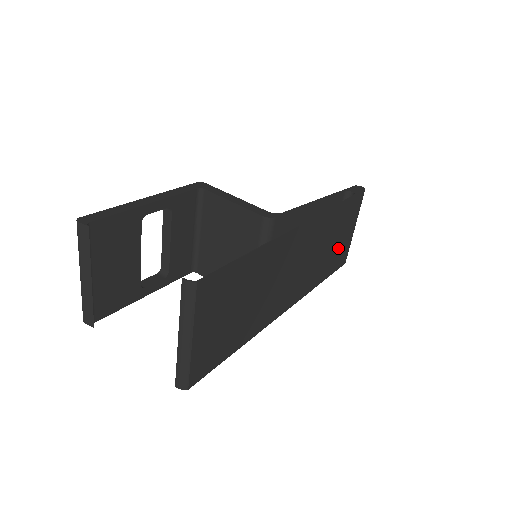
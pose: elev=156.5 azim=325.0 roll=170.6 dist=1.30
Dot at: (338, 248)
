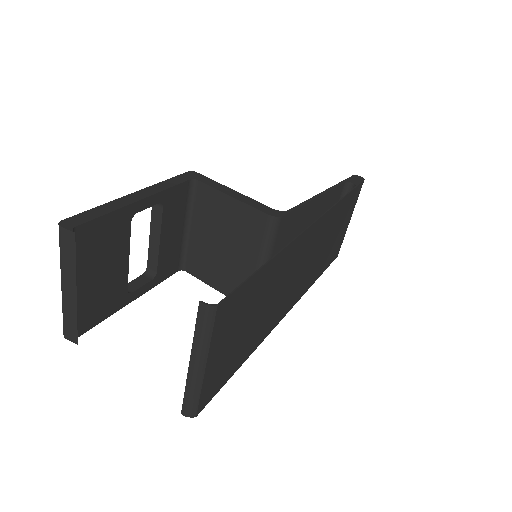
Dot at: (335, 242)
